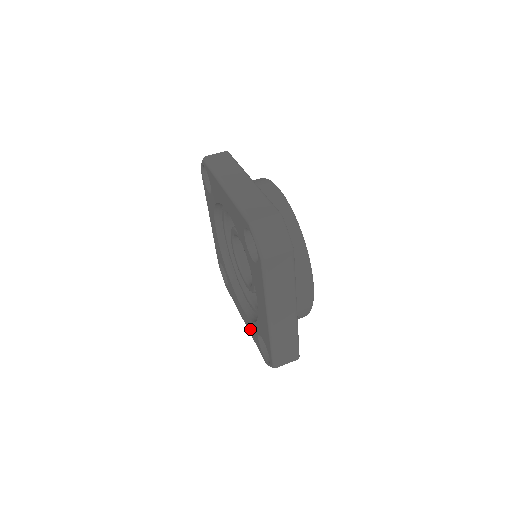
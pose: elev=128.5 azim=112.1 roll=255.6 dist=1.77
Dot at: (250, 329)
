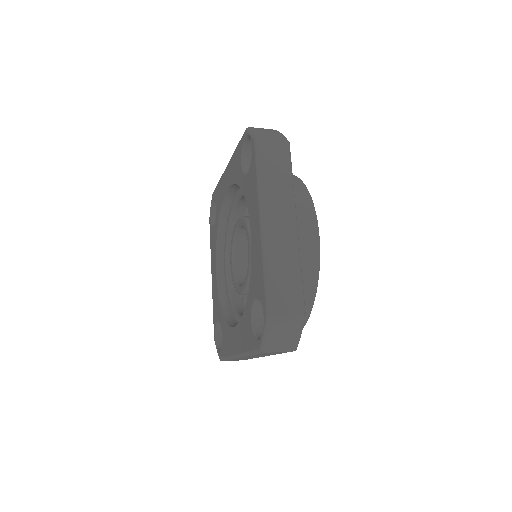
Dot at: (242, 339)
